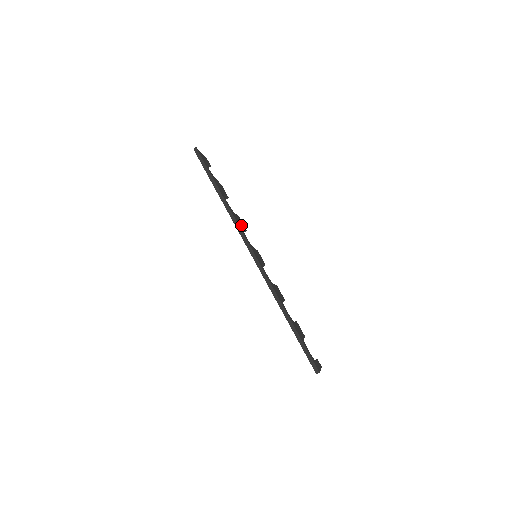
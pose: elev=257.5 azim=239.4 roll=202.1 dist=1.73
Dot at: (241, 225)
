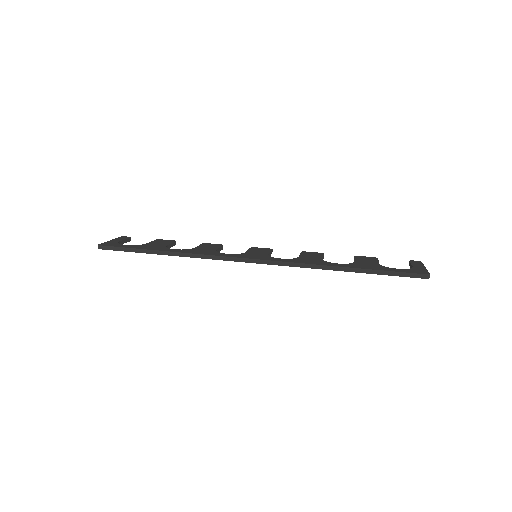
Dot at: (212, 250)
